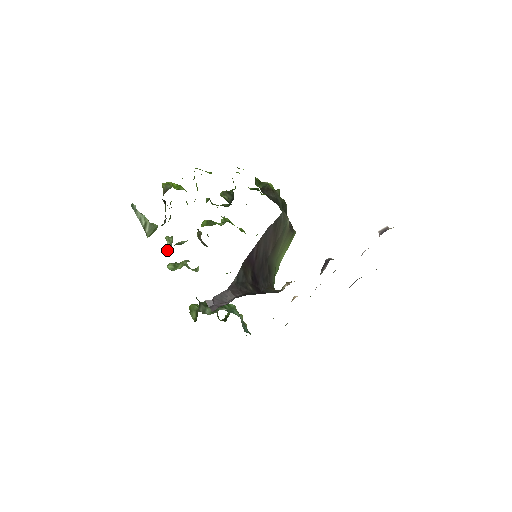
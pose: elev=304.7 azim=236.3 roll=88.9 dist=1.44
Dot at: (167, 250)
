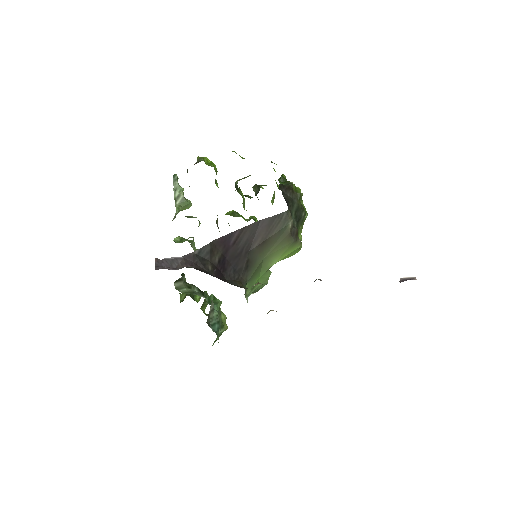
Dot at: (174, 217)
